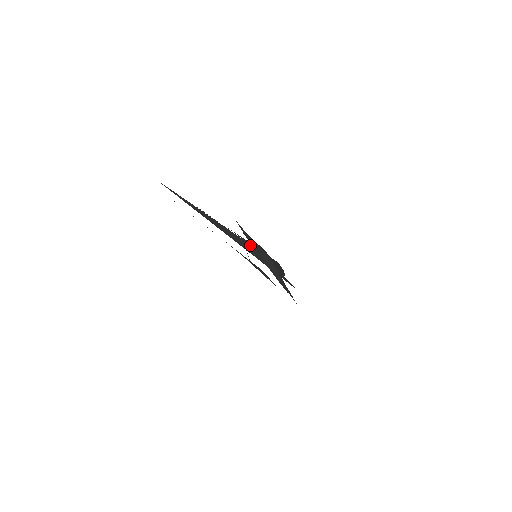
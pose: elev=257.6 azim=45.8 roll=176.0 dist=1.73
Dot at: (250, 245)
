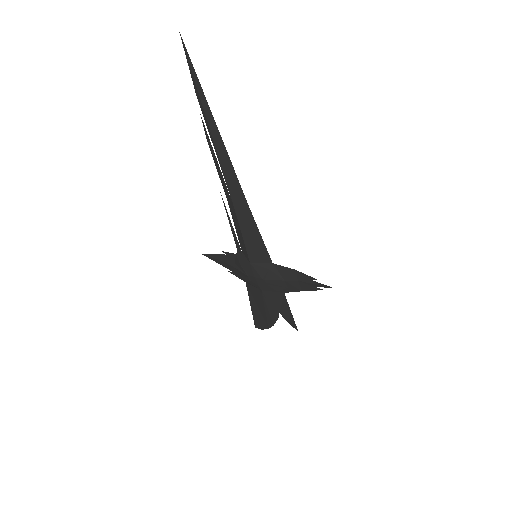
Dot at: occluded
